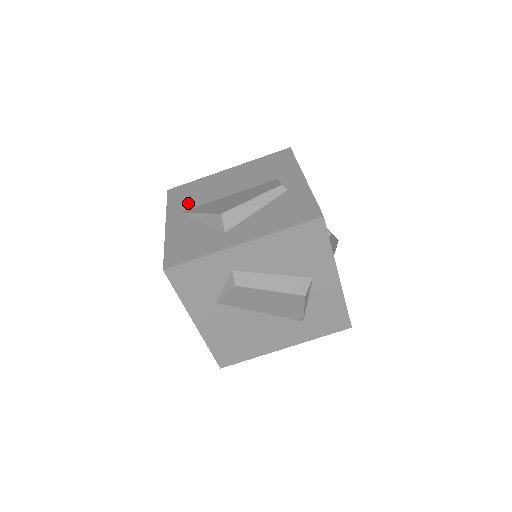
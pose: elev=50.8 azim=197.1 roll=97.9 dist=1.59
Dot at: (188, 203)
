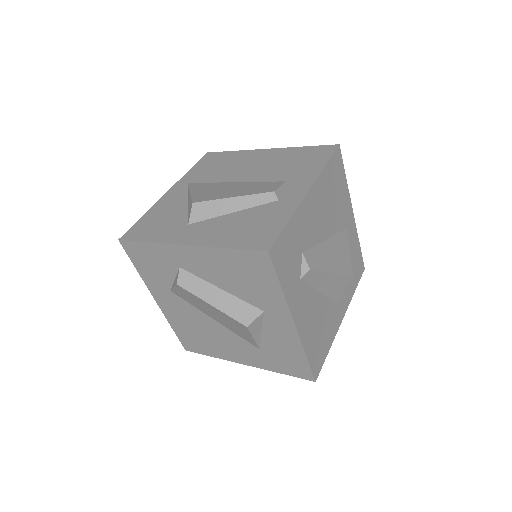
Dot at: (202, 175)
